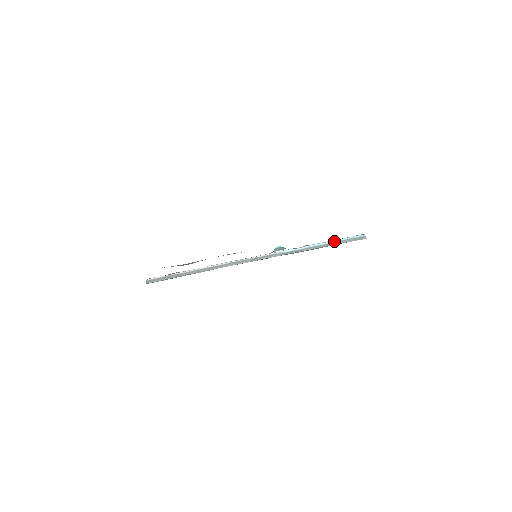
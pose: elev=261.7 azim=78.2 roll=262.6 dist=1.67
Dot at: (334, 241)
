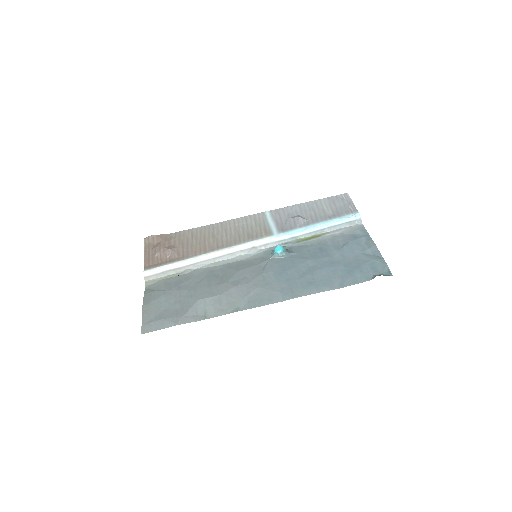
Dot at: (330, 225)
